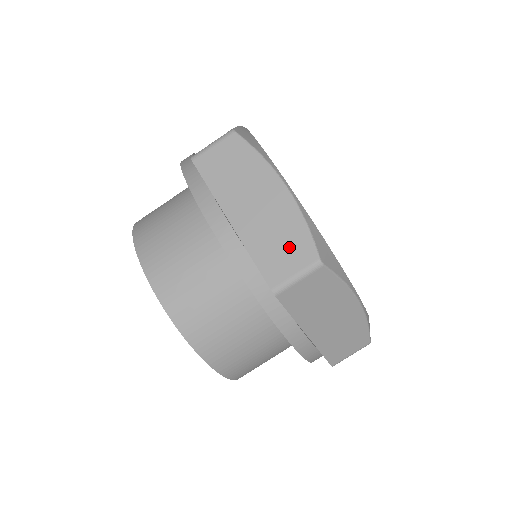
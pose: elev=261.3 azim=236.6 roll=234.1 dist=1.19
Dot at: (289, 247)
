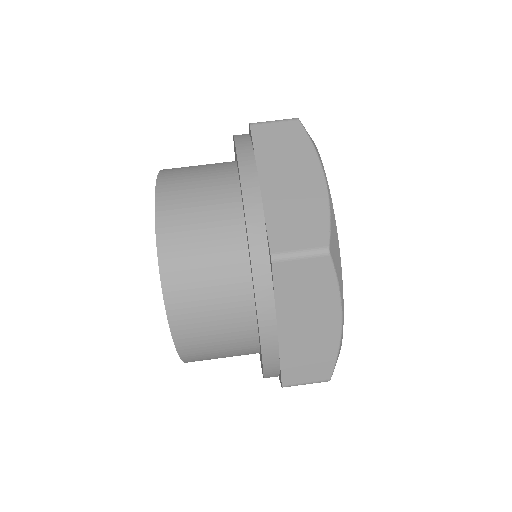
Dot at: occluded
